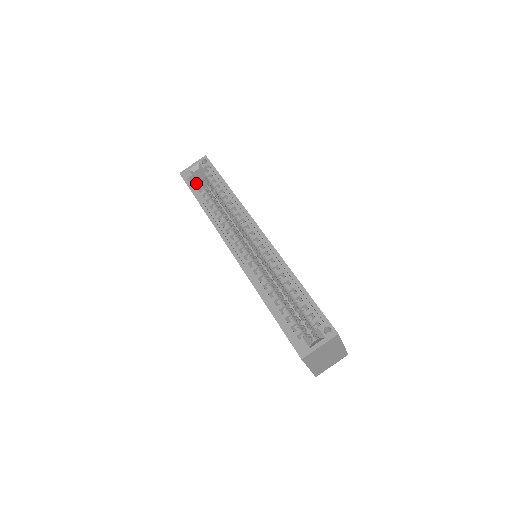
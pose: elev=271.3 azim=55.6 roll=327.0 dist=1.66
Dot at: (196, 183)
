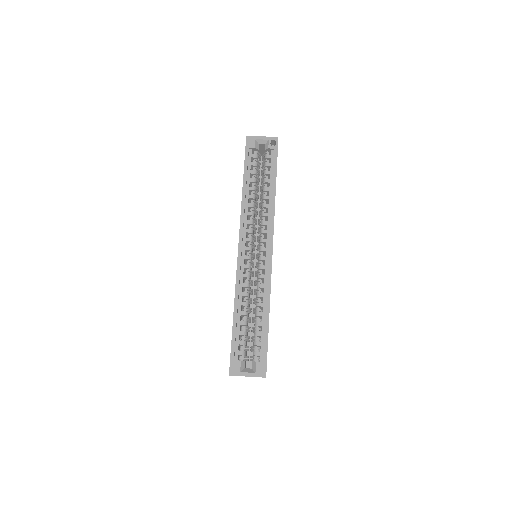
Dot at: (253, 157)
